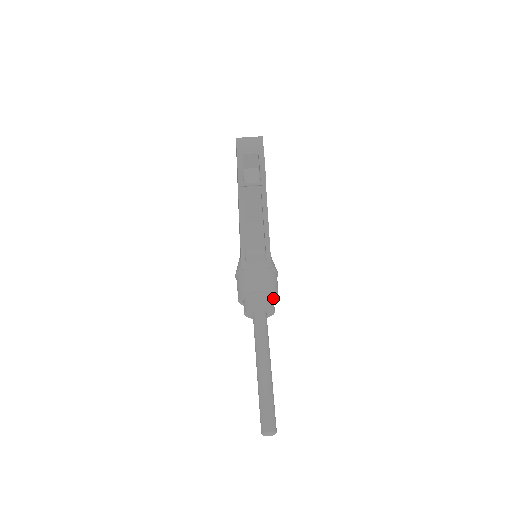
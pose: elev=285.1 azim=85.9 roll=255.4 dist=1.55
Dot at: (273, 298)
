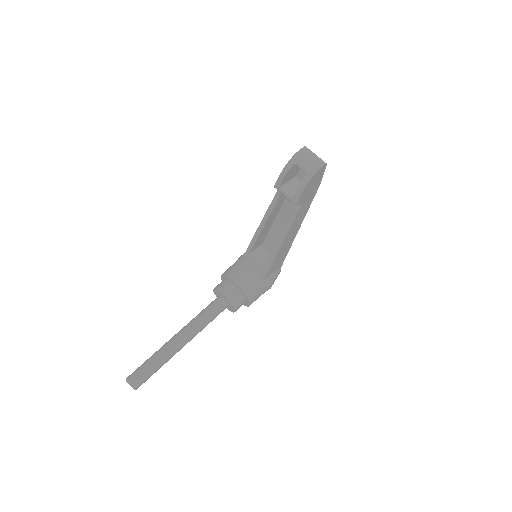
Dot at: (245, 301)
